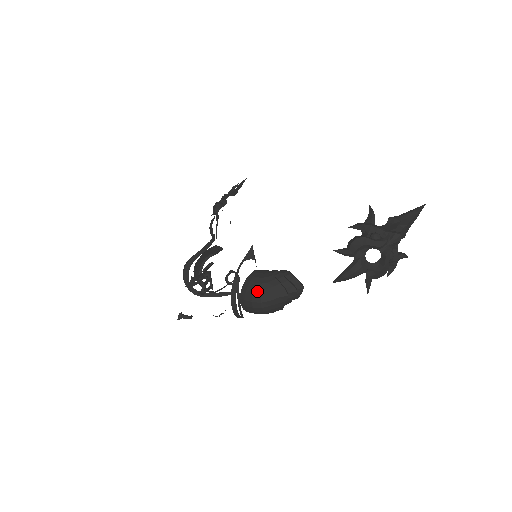
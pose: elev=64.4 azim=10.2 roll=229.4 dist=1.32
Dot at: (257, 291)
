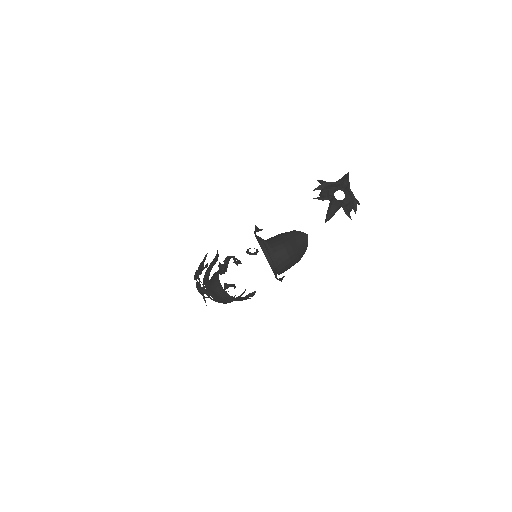
Dot at: (277, 242)
